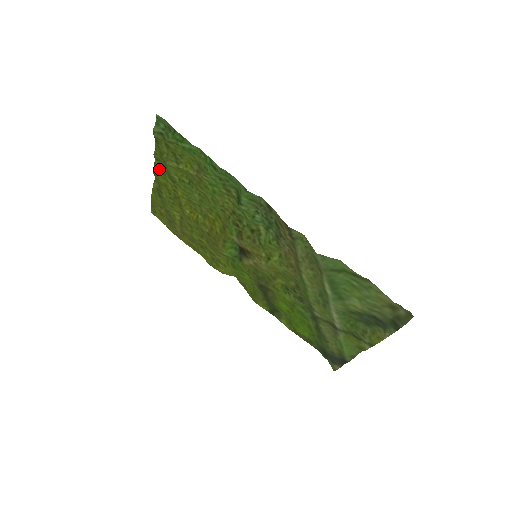
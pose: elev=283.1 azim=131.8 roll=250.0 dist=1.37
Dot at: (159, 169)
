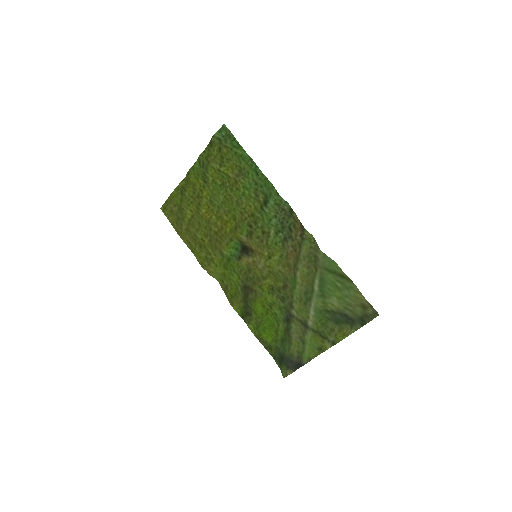
Dot at: (196, 169)
